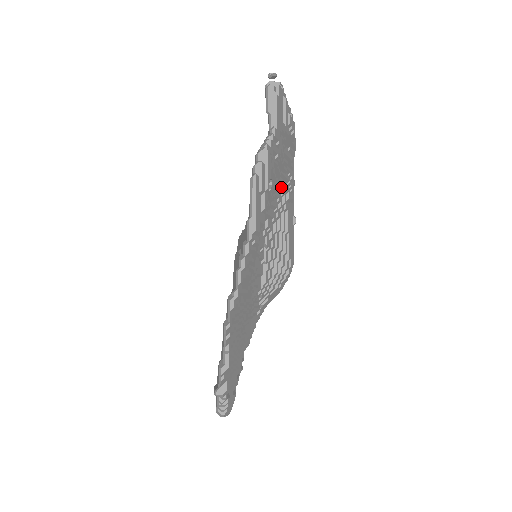
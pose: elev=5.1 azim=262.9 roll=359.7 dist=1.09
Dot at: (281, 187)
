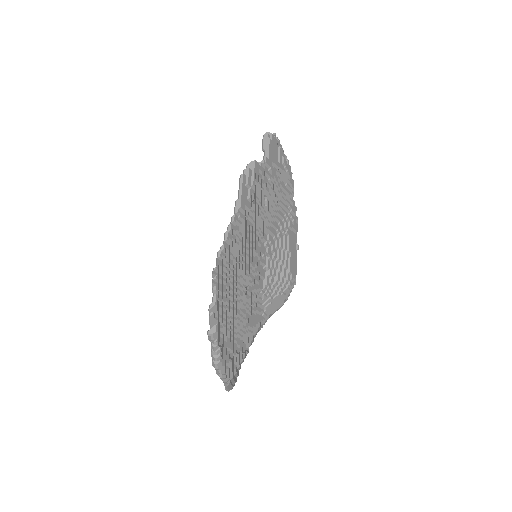
Dot at: (282, 214)
